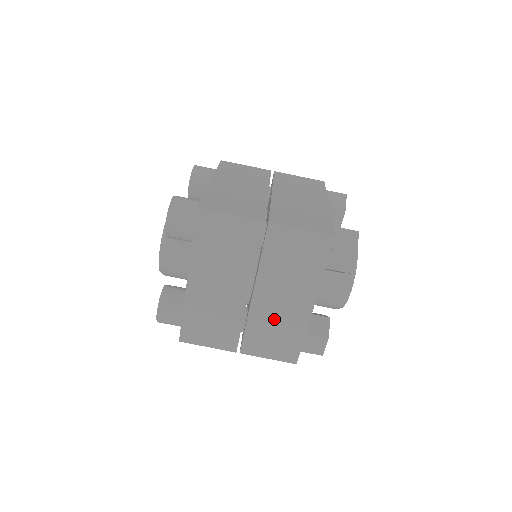
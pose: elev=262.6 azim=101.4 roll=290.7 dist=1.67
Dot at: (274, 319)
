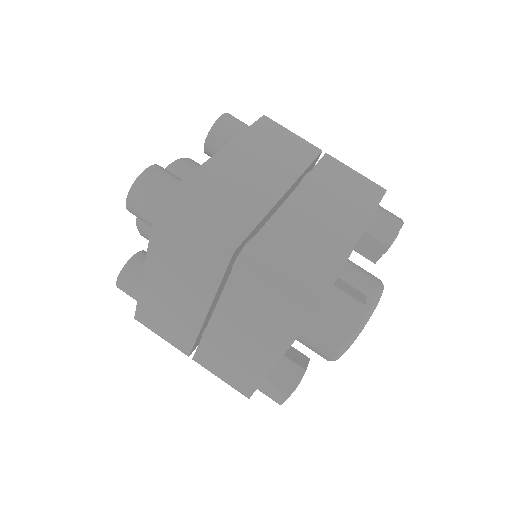
Dot at: (231, 350)
